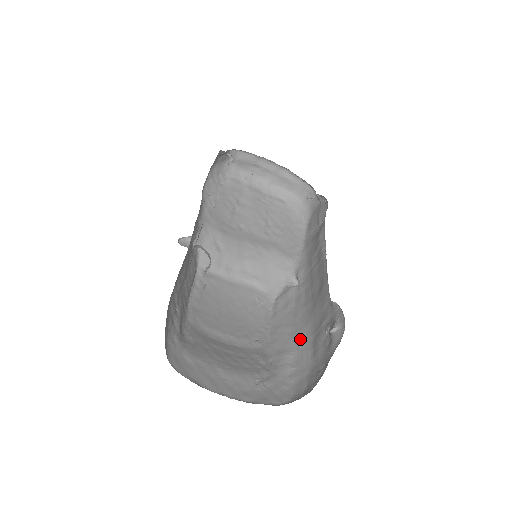
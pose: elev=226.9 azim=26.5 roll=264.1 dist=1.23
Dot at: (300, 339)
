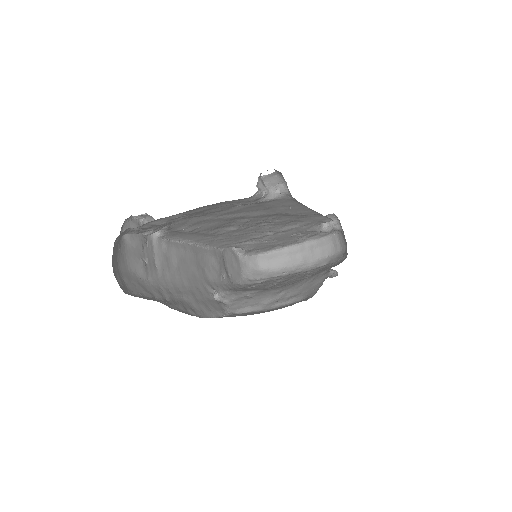
Dot at: occluded
